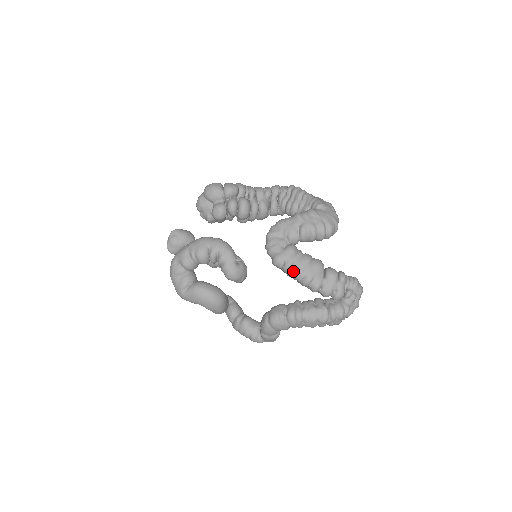
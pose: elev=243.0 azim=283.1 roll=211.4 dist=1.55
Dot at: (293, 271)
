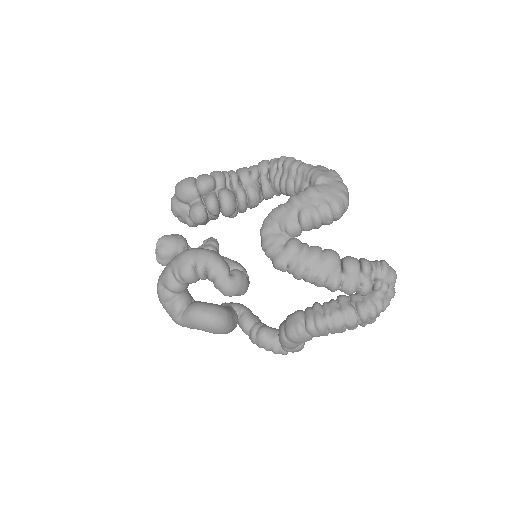
Dot at: (300, 274)
